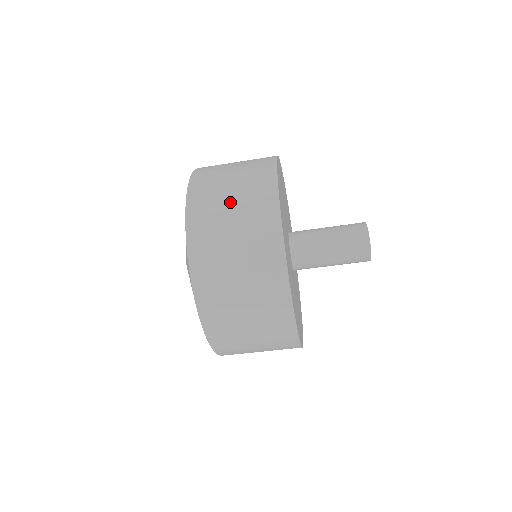
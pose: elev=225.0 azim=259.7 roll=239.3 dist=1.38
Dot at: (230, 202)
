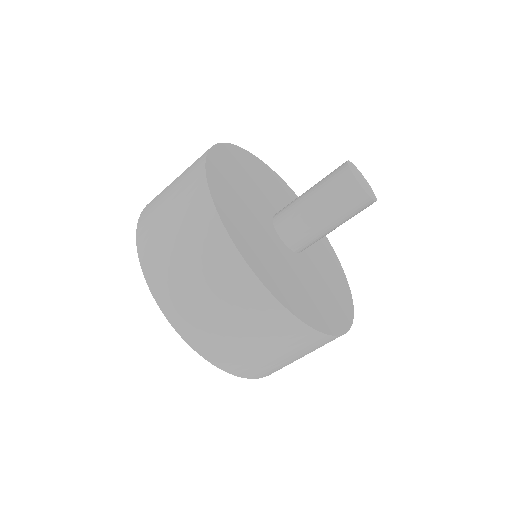
Dot at: occluded
